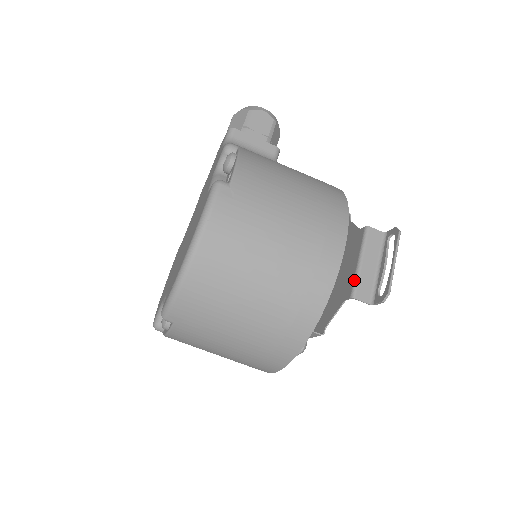
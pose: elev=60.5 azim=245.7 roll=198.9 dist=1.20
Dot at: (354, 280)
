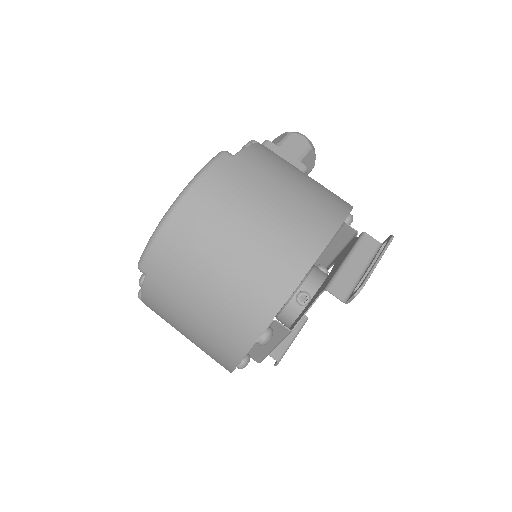
Dot at: (334, 275)
